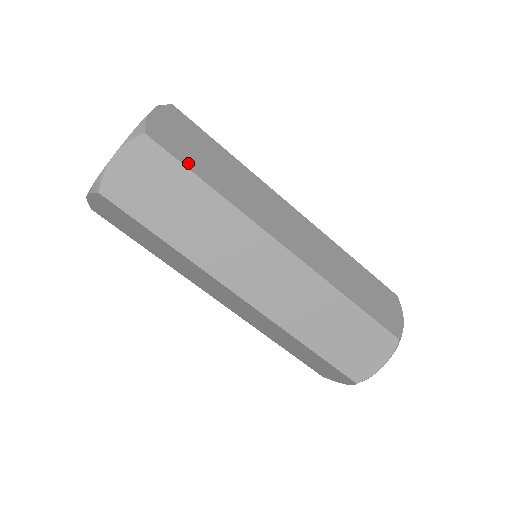
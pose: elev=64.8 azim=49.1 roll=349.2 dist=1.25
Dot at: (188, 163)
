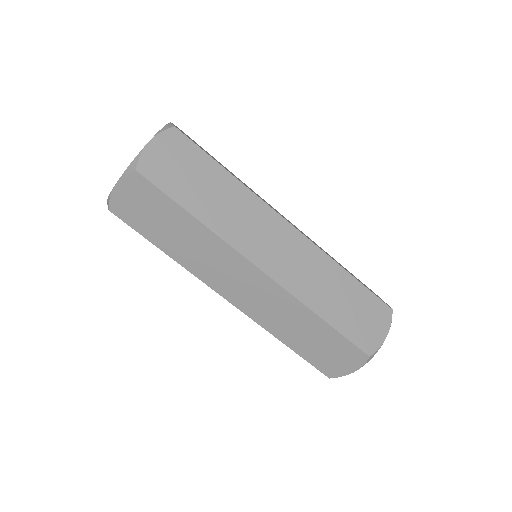
Dot at: (208, 154)
